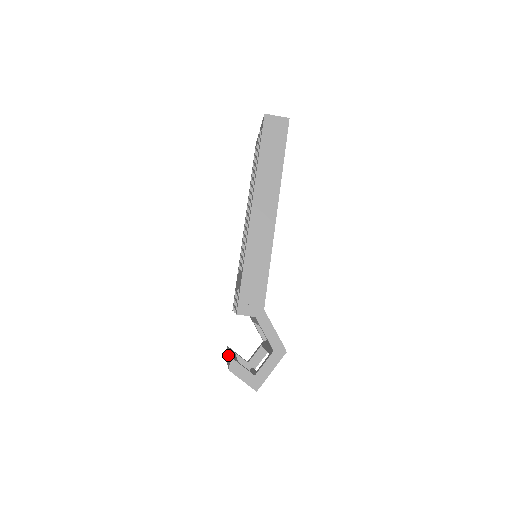
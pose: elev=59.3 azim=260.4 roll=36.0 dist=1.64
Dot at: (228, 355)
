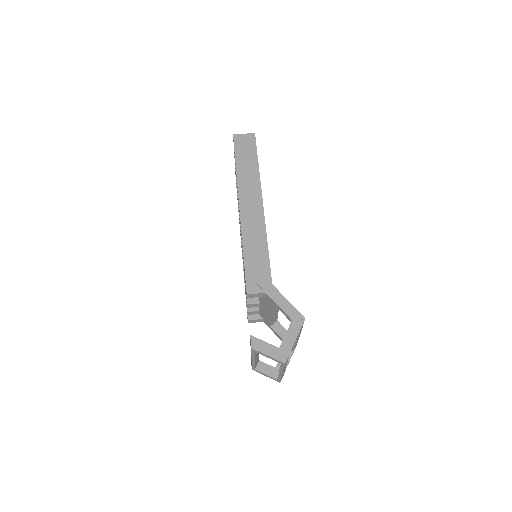
Dot at: occluded
